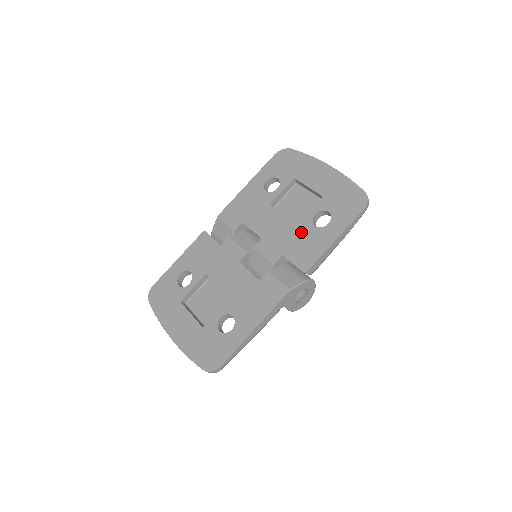
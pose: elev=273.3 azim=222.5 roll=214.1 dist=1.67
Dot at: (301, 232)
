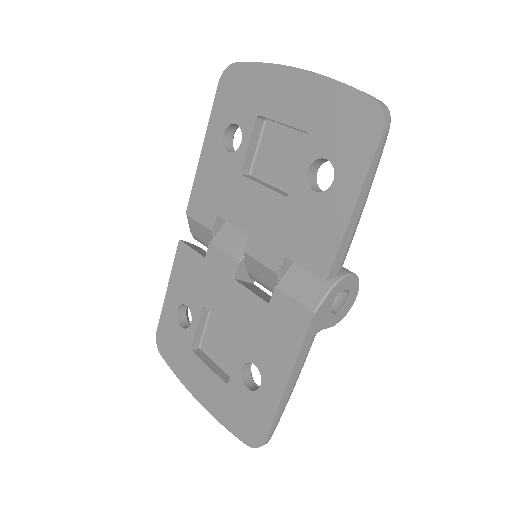
Dot at: (297, 209)
